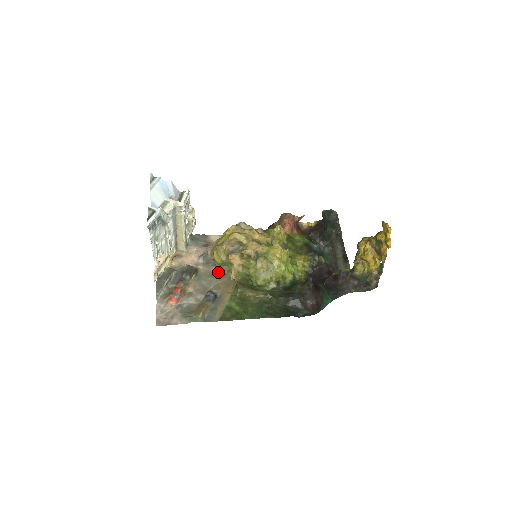
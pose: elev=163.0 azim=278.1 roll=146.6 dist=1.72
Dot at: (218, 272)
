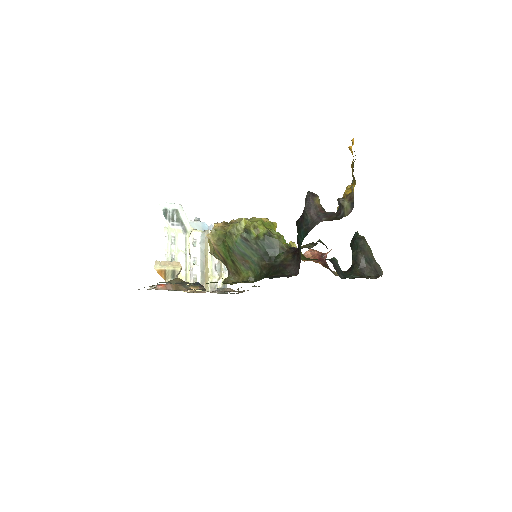
Dot at: occluded
